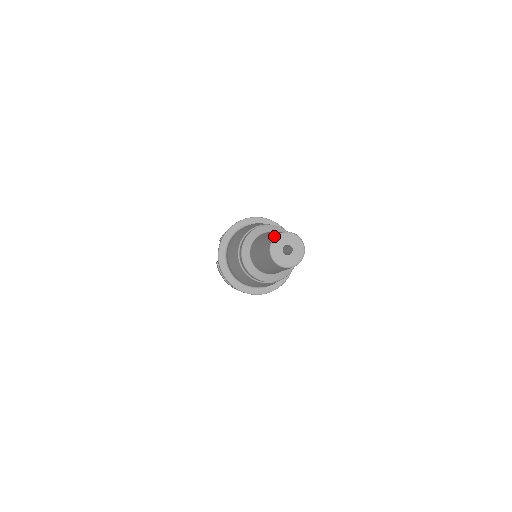
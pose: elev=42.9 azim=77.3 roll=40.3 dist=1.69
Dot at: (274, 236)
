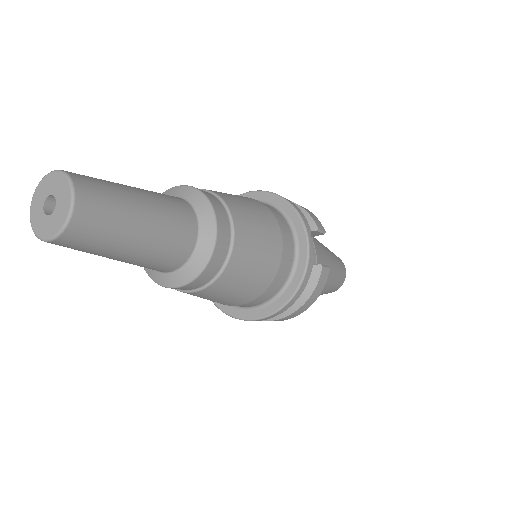
Dot at: (39, 192)
